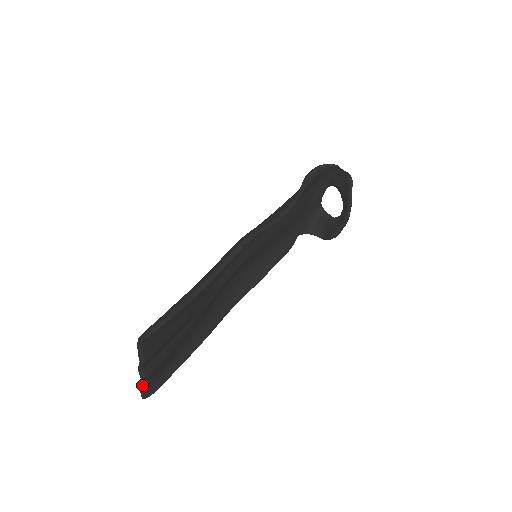
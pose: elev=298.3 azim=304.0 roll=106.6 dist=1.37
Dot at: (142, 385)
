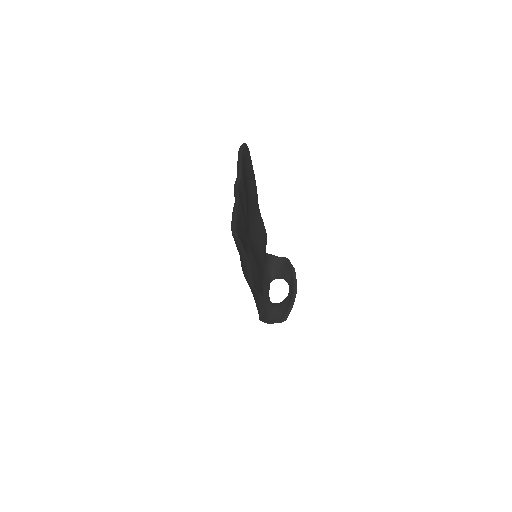
Dot at: (235, 212)
